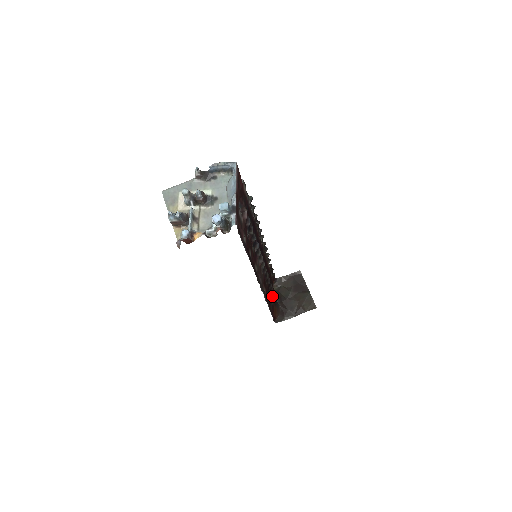
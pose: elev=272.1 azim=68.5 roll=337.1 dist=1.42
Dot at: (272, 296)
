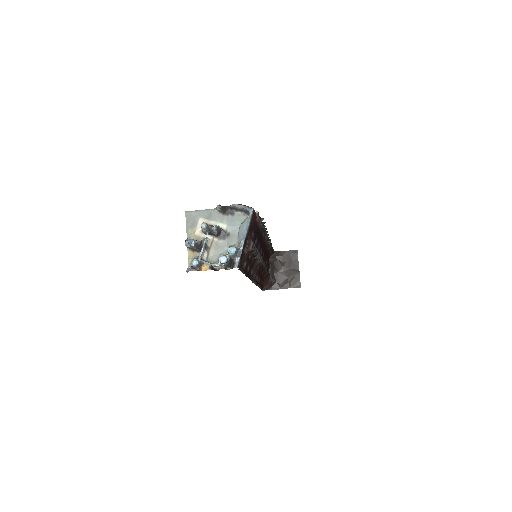
Dot at: (265, 272)
